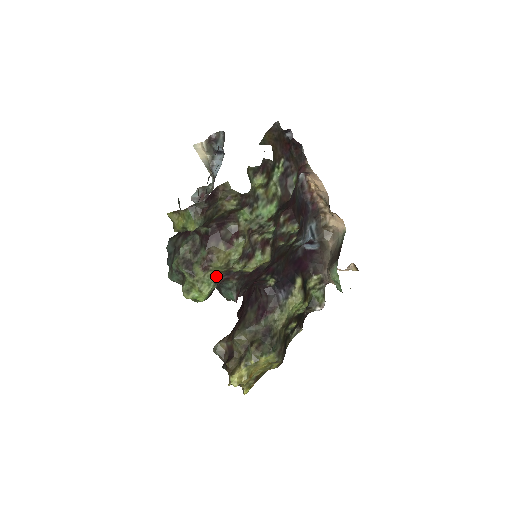
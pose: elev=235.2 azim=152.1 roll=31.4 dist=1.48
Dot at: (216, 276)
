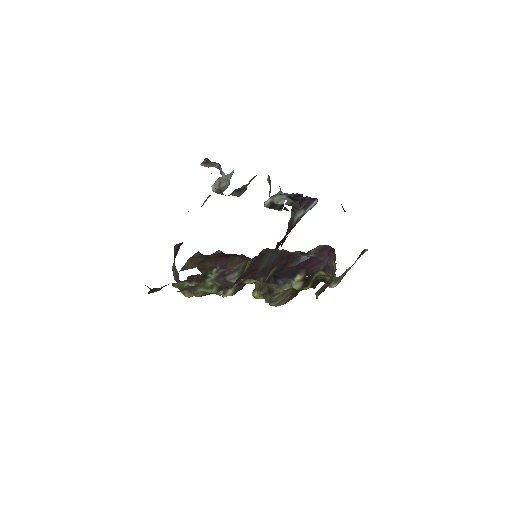
Dot at: occluded
